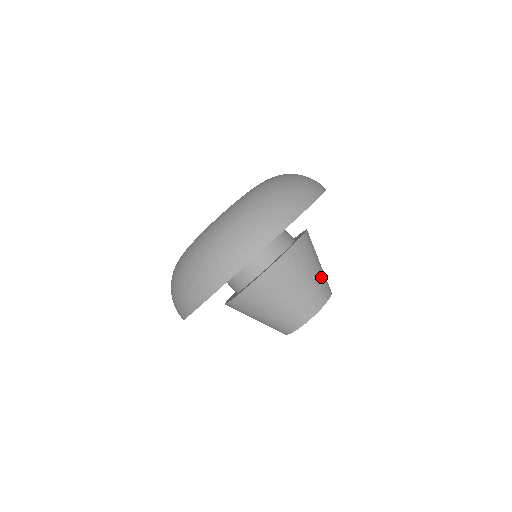
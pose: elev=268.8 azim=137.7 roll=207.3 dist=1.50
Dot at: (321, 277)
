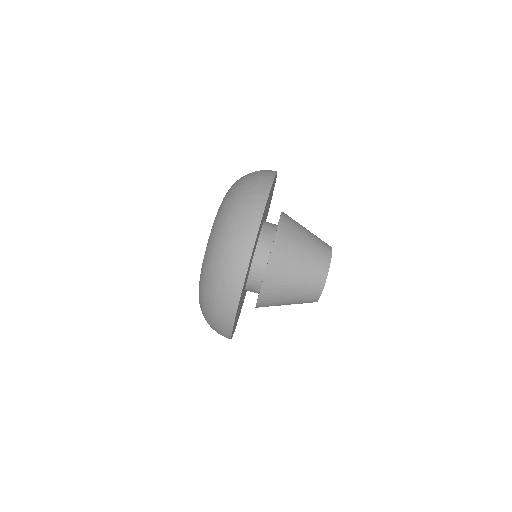
Dot at: occluded
